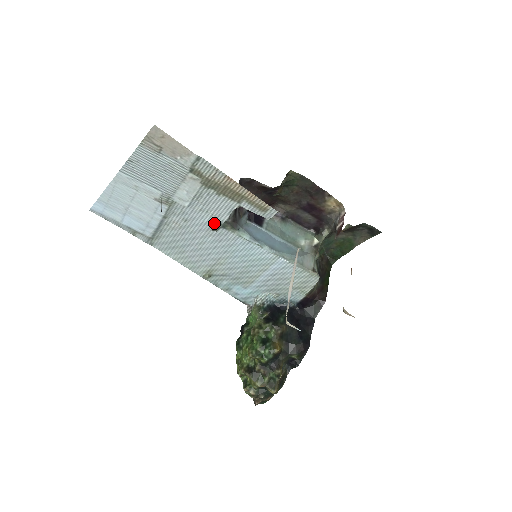
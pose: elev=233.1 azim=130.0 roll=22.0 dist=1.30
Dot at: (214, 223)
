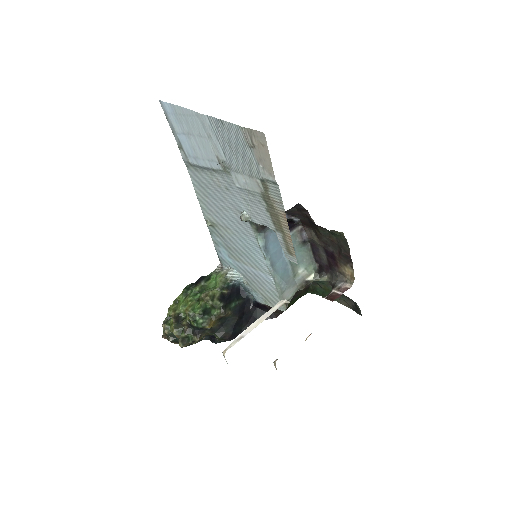
Dot at: (246, 215)
